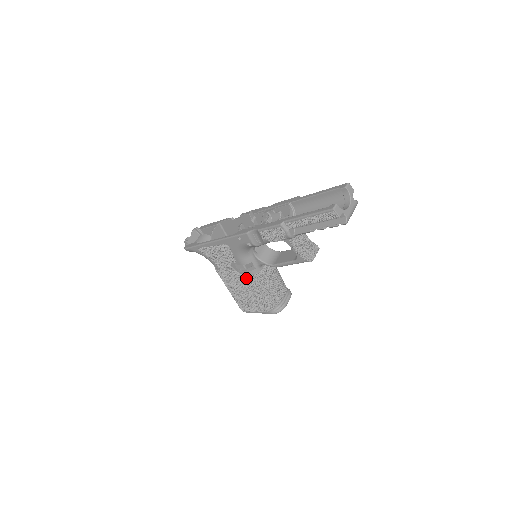
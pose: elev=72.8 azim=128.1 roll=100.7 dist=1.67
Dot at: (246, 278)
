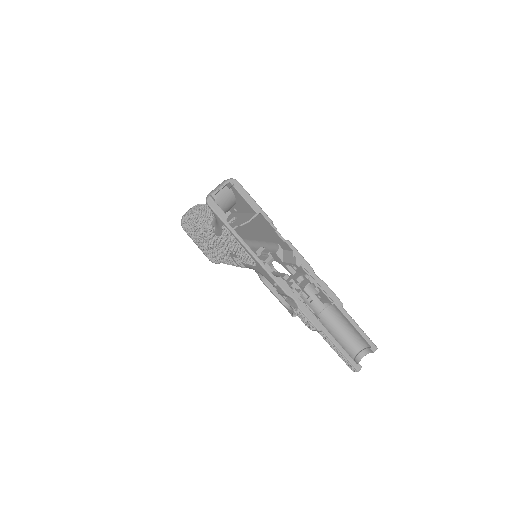
Dot at: (231, 260)
